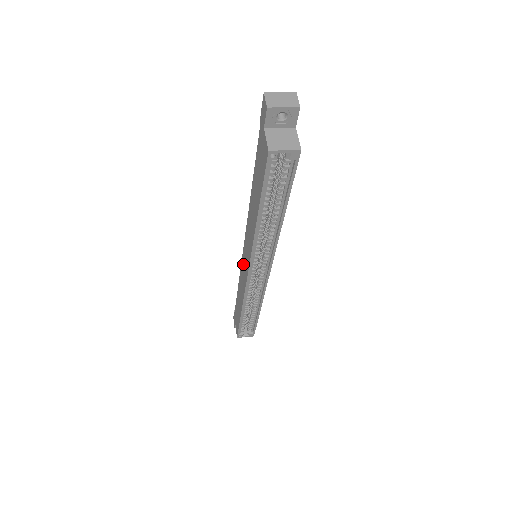
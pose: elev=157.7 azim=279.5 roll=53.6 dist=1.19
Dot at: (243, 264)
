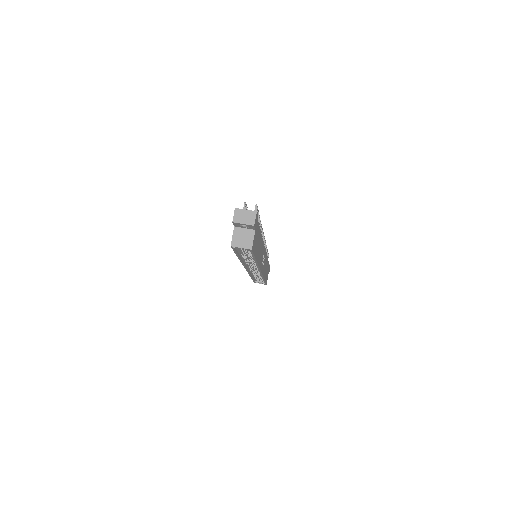
Dot at: occluded
